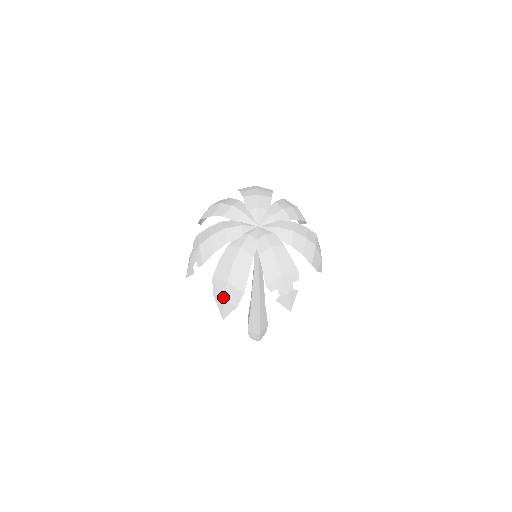
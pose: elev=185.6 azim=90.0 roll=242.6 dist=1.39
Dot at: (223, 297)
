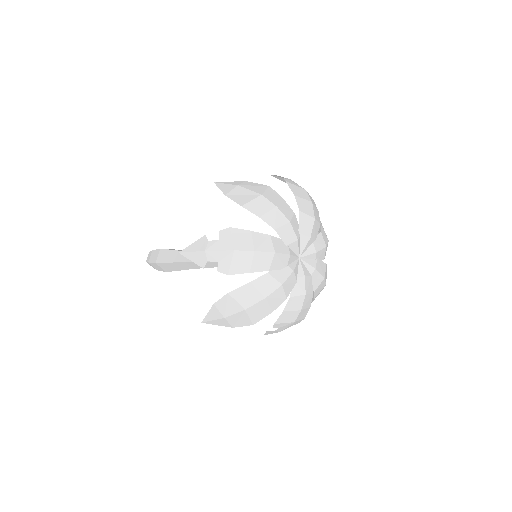
Dot at: (227, 315)
